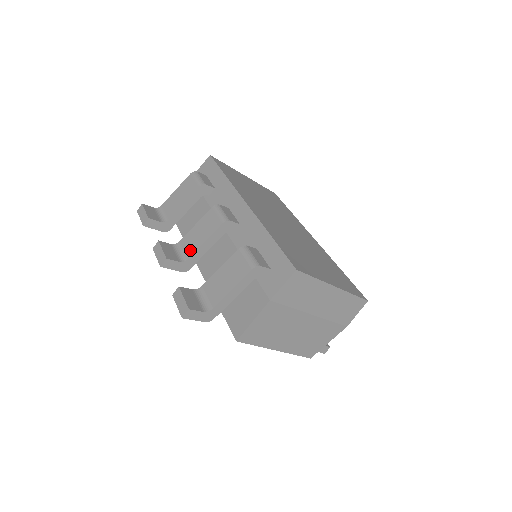
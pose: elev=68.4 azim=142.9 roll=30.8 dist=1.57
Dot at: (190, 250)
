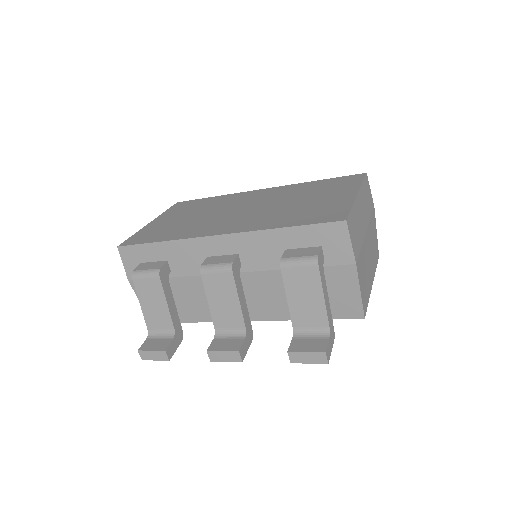
Dot at: (236, 321)
